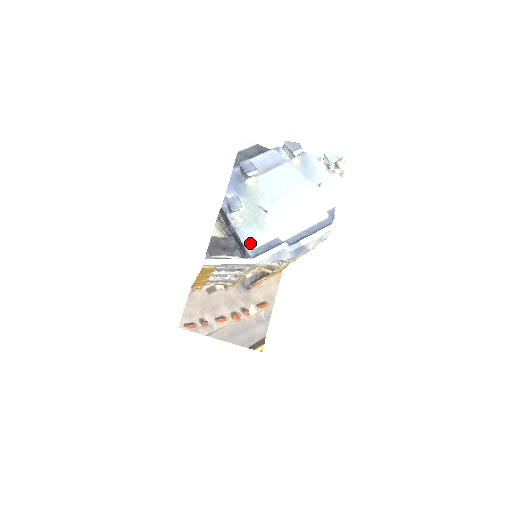
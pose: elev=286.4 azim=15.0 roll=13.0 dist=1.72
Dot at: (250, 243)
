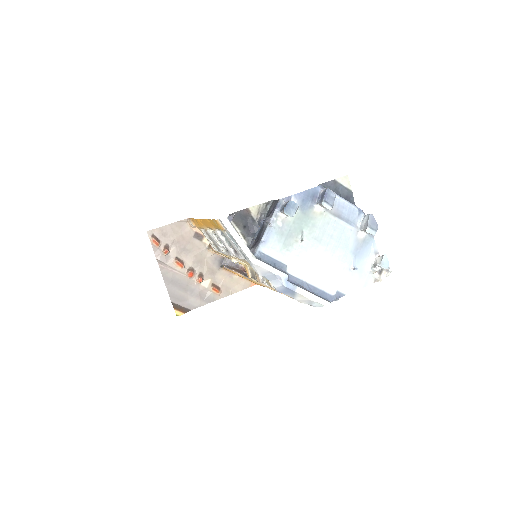
Dot at: (266, 245)
